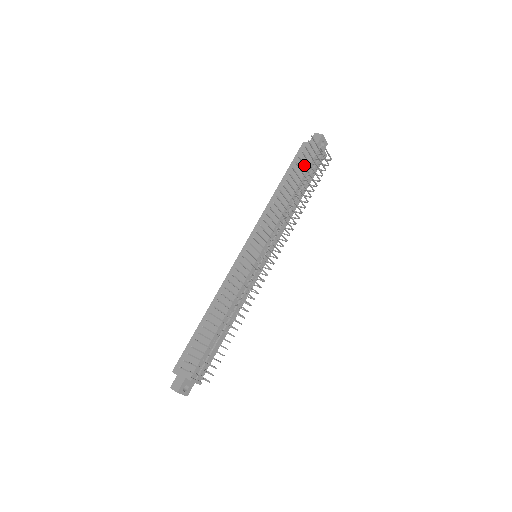
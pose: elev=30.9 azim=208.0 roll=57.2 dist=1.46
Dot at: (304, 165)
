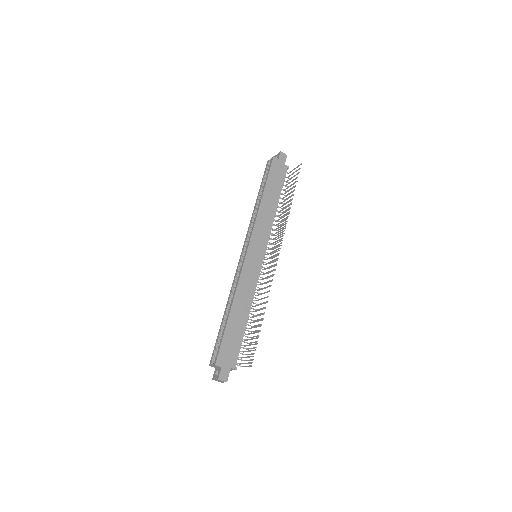
Dot at: (291, 185)
